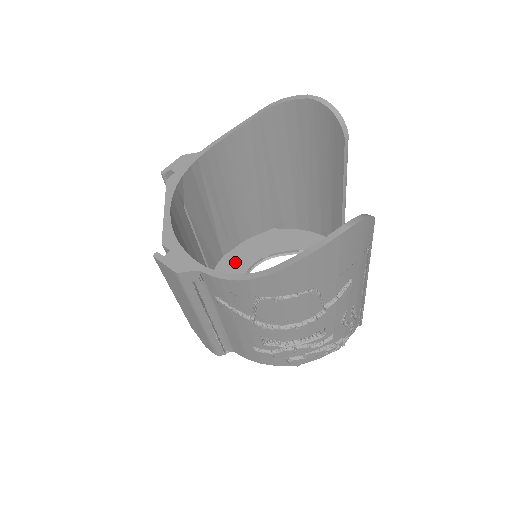
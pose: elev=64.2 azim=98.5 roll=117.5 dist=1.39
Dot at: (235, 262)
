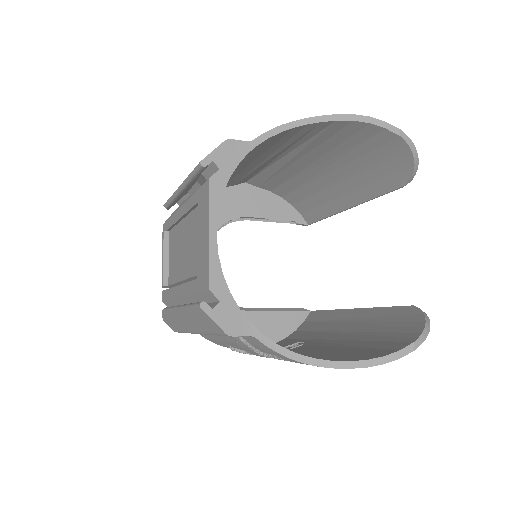
Dot at: occluded
